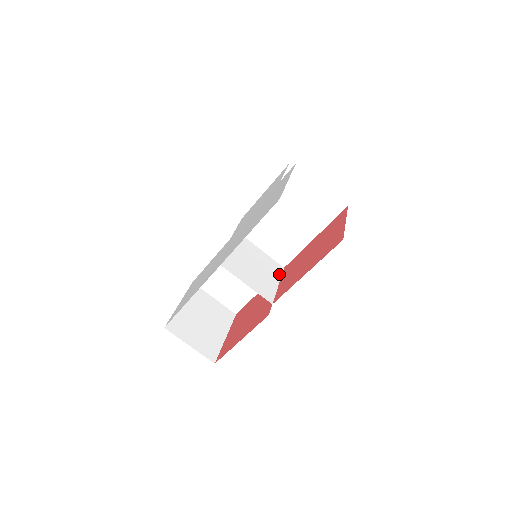
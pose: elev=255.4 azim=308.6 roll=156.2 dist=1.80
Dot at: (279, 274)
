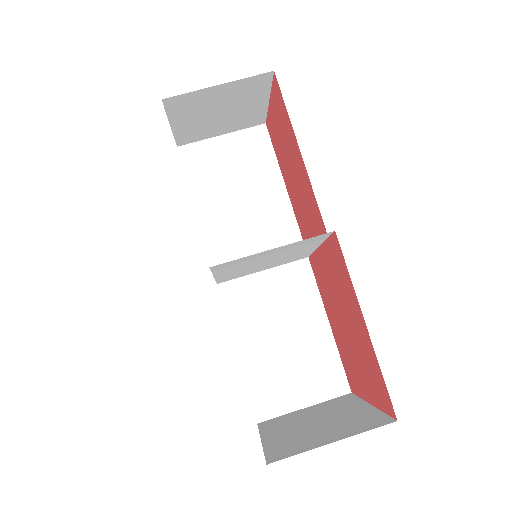
Dot at: (307, 254)
